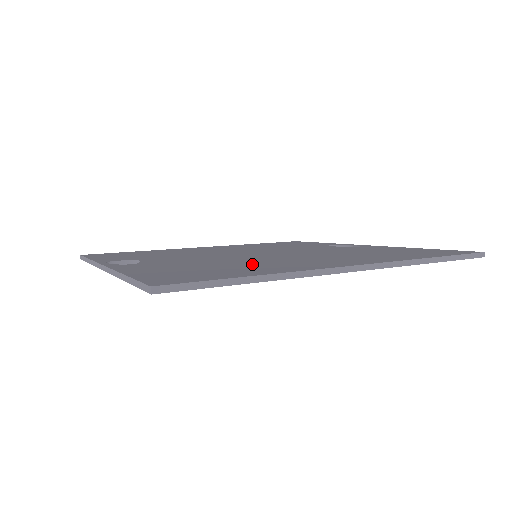
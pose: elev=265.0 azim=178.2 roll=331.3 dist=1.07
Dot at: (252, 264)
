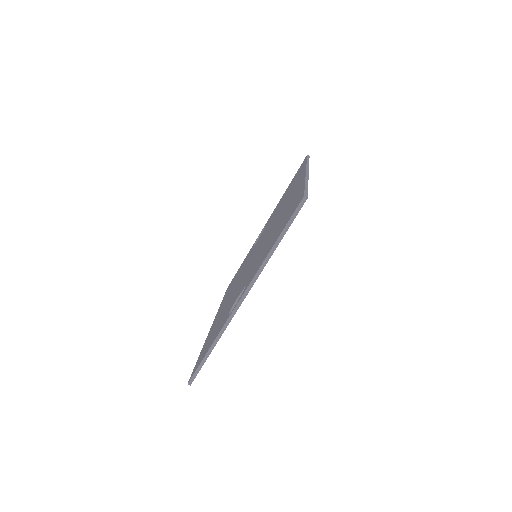
Dot at: (281, 217)
